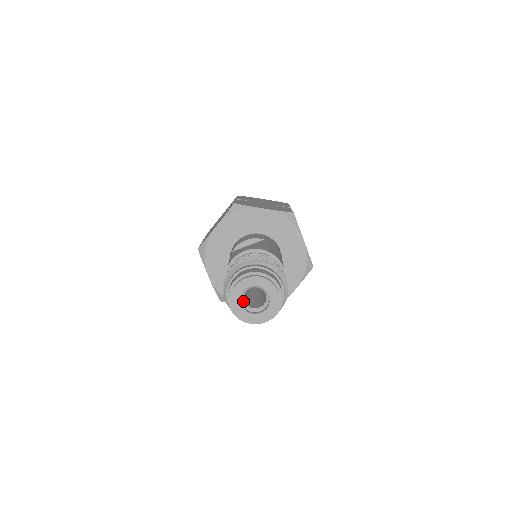
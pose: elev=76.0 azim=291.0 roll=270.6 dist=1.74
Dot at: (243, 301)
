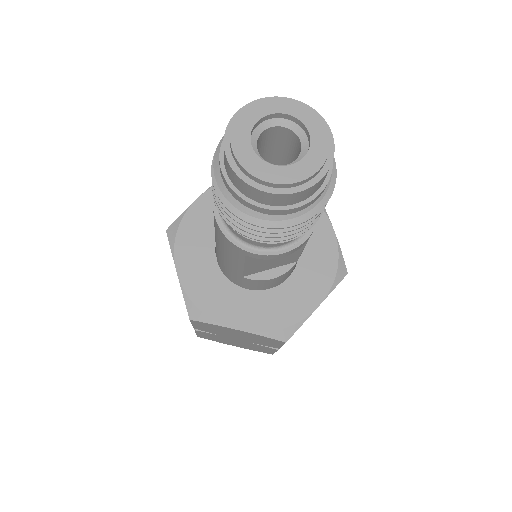
Dot at: (254, 148)
